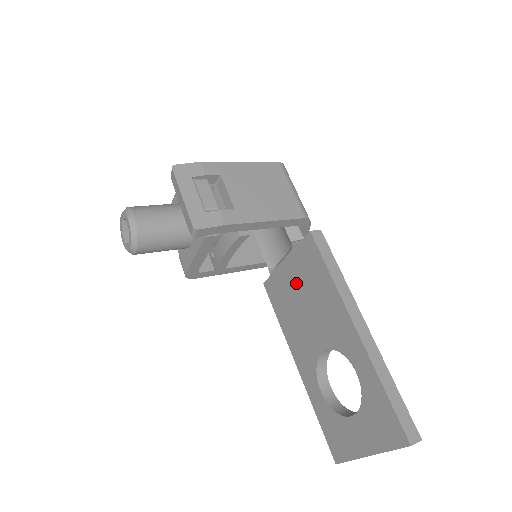
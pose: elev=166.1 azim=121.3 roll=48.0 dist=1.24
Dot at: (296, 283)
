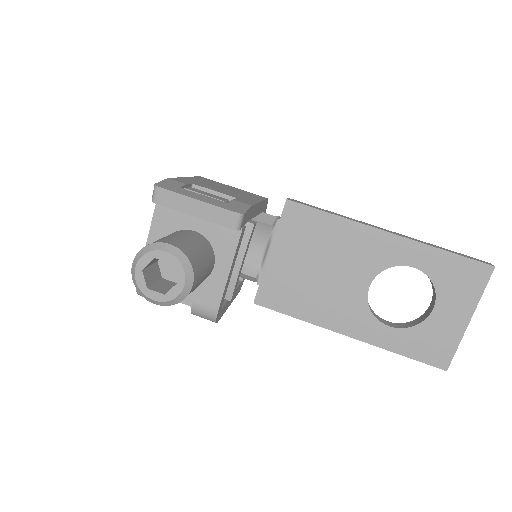
Dot at: (298, 260)
